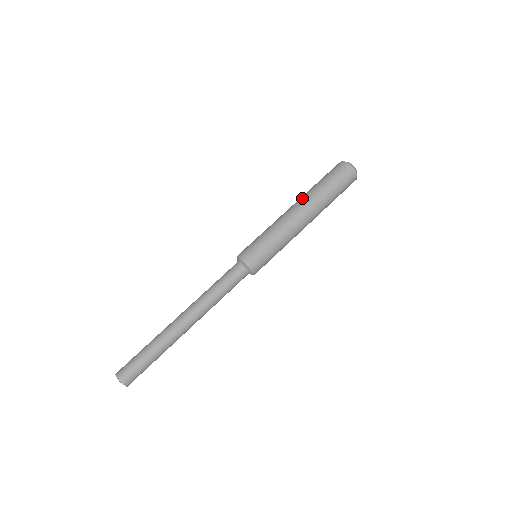
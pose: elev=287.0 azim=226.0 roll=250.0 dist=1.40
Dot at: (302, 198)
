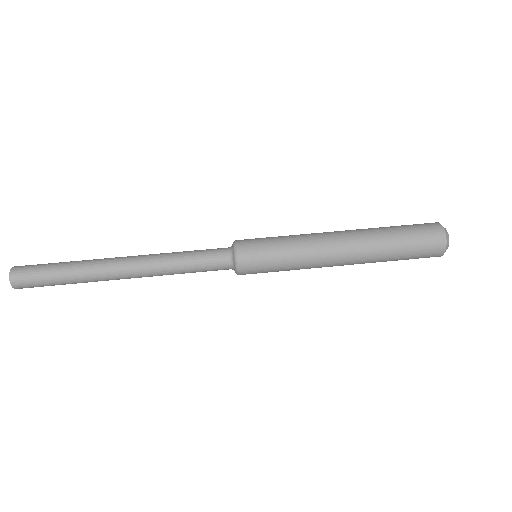
Dot at: (358, 230)
